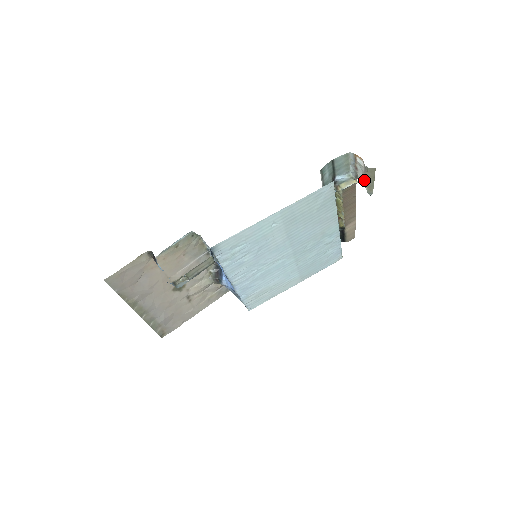
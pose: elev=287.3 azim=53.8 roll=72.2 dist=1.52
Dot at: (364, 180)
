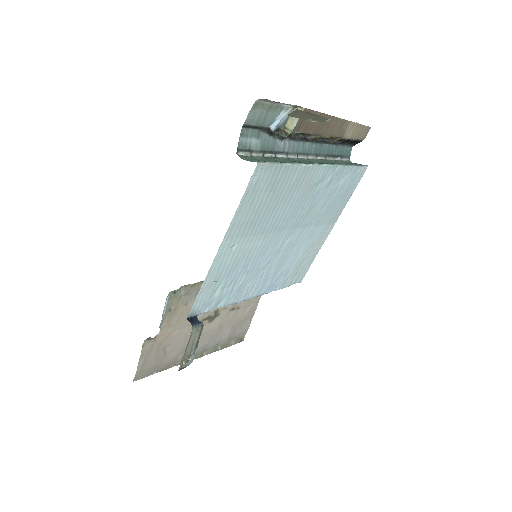
Dot at: occluded
